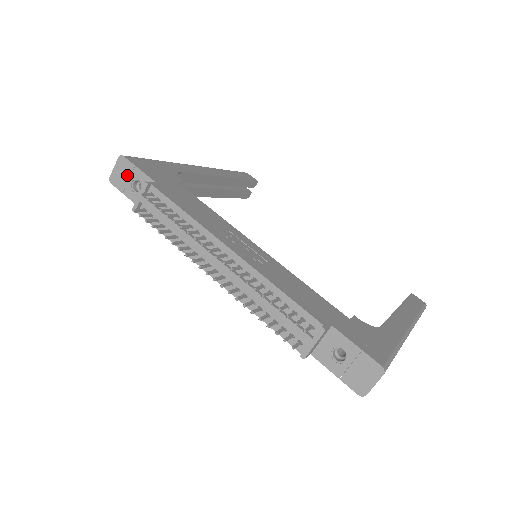
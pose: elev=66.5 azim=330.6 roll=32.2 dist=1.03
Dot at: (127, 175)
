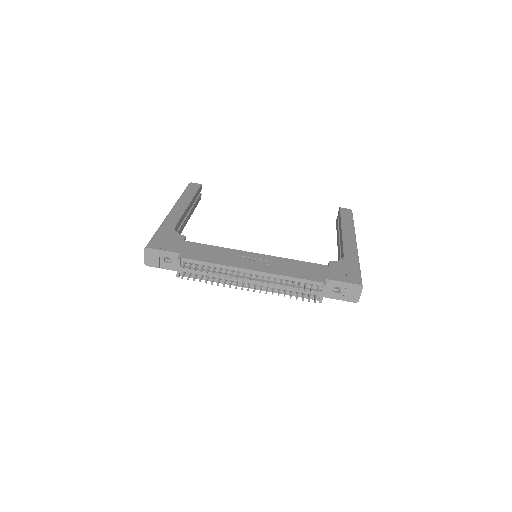
Dot at: (157, 257)
